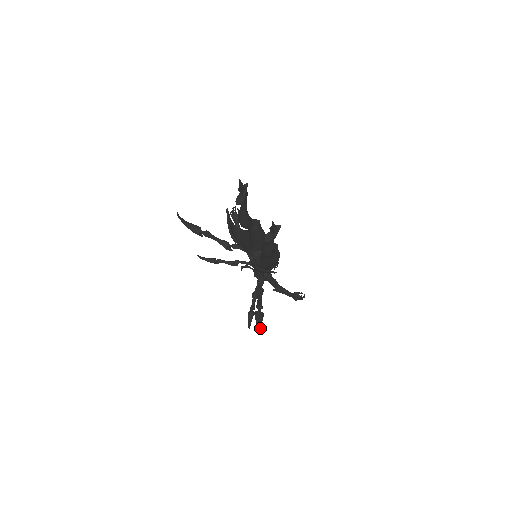
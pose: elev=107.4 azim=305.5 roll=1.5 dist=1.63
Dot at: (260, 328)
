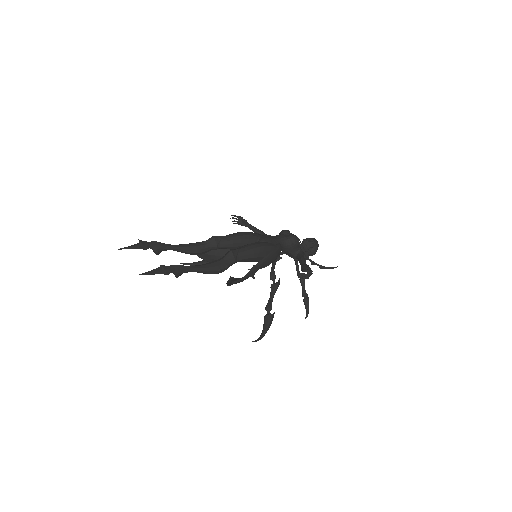
Dot at: (259, 337)
